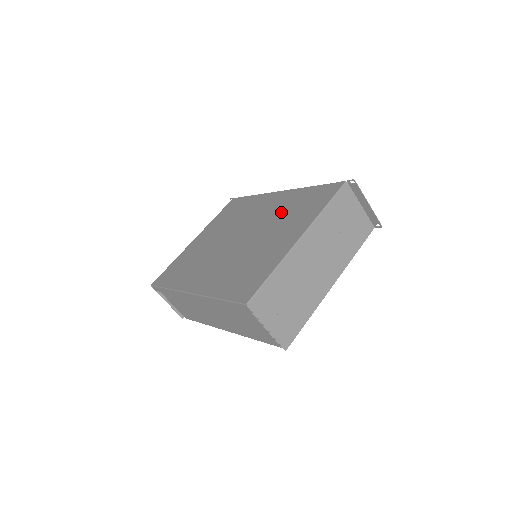
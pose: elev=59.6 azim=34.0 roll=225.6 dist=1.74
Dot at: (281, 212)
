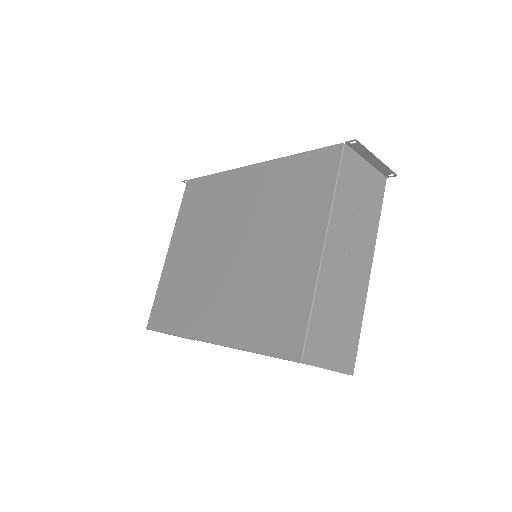
Dot at: (271, 203)
